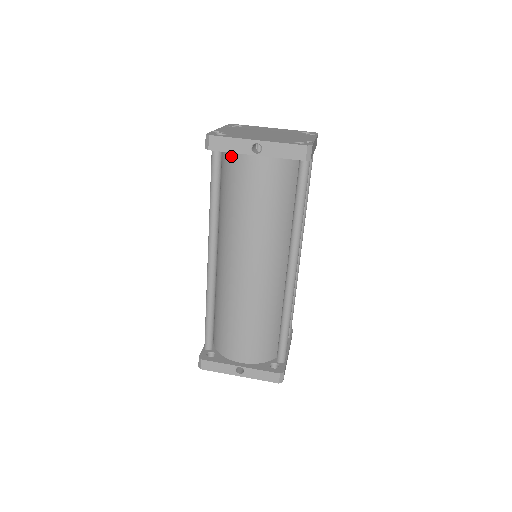
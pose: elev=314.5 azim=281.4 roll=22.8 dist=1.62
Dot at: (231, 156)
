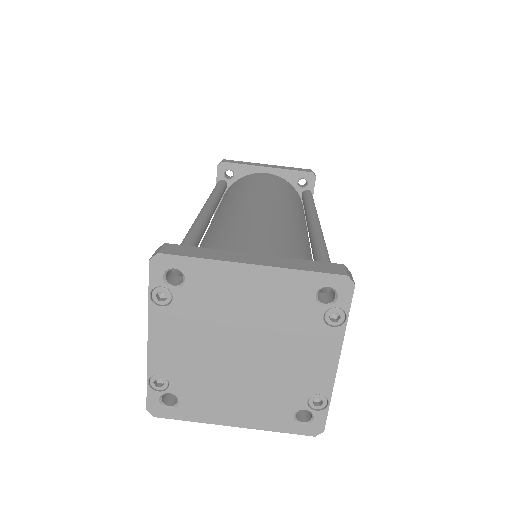
Dot at: occluded
